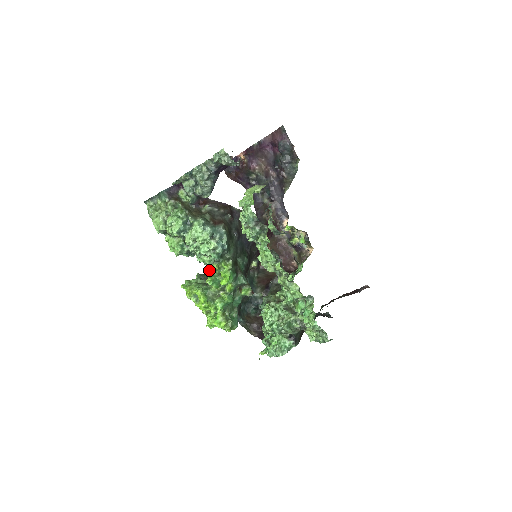
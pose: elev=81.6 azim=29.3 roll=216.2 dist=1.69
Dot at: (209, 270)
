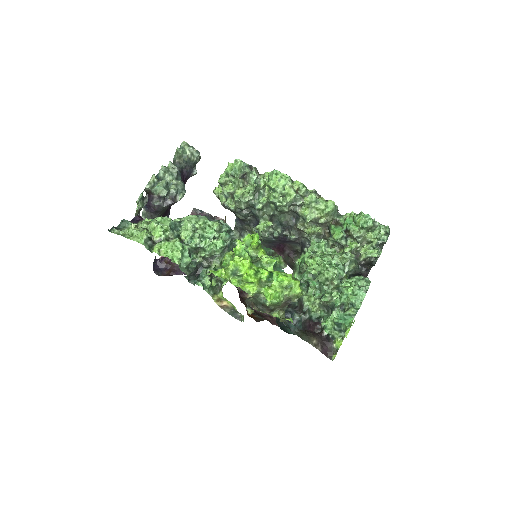
Dot at: (226, 257)
